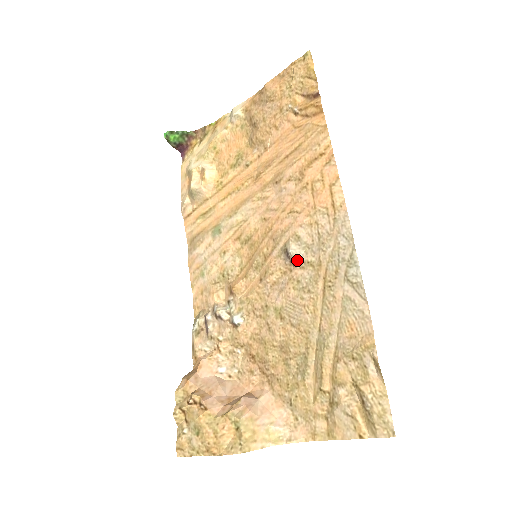
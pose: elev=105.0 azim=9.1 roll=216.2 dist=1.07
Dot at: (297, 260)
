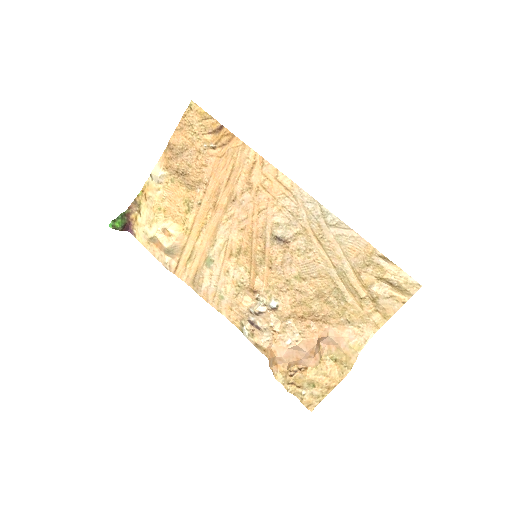
Dot at: (287, 238)
